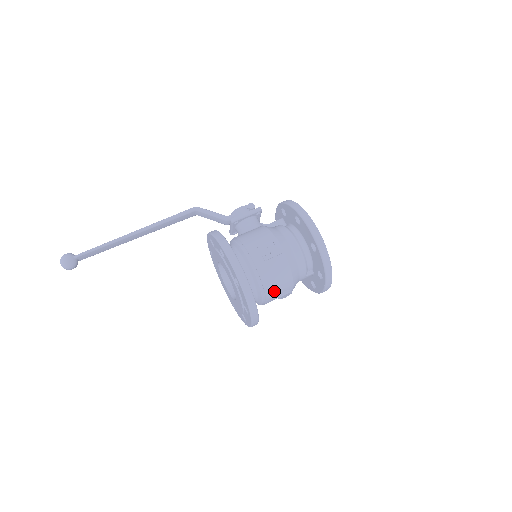
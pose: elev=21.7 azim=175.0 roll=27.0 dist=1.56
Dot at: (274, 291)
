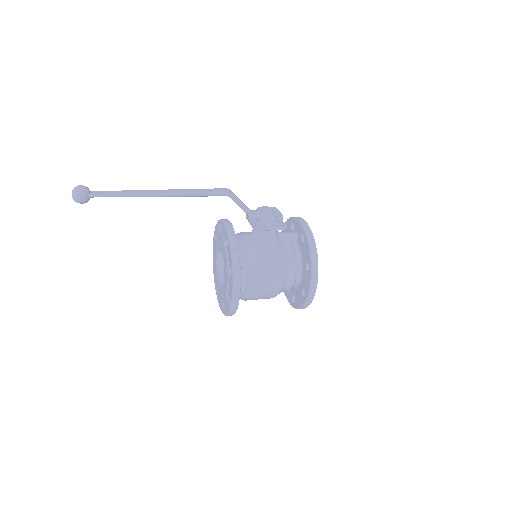
Dot at: occluded
